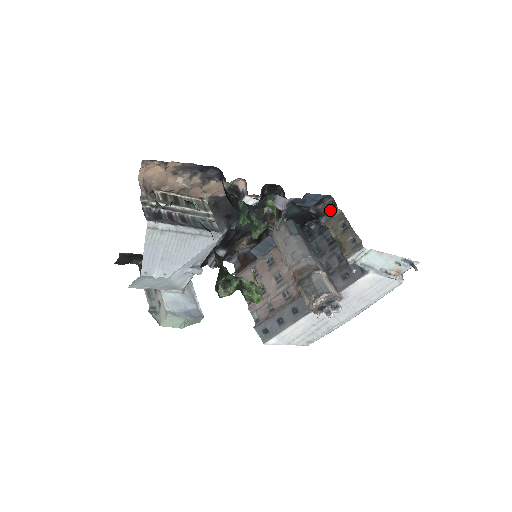
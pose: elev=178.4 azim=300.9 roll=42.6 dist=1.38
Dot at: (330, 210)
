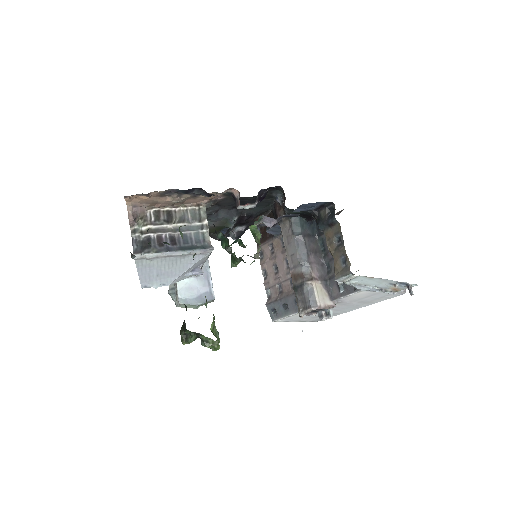
Dot at: (328, 220)
